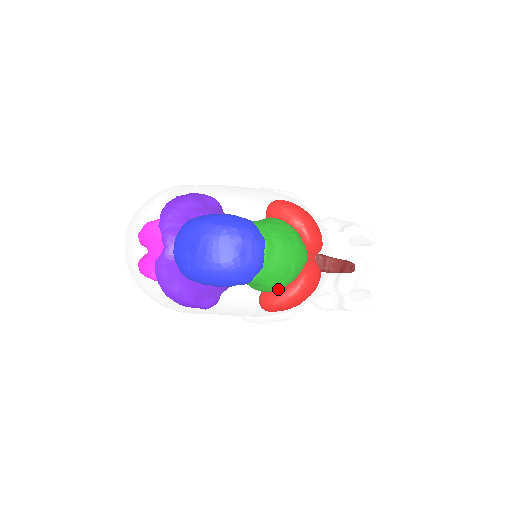
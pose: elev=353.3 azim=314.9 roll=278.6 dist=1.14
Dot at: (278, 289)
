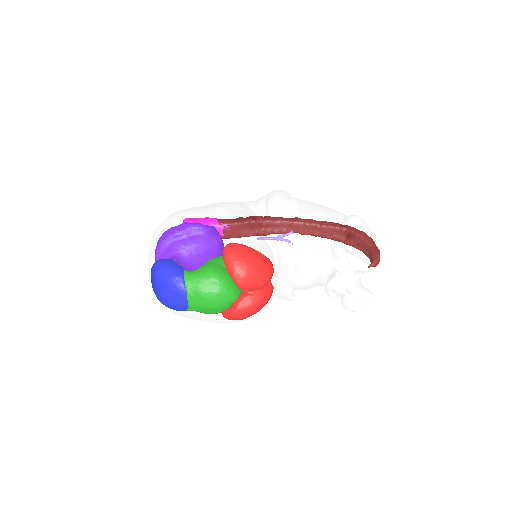
Dot at: (206, 318)
